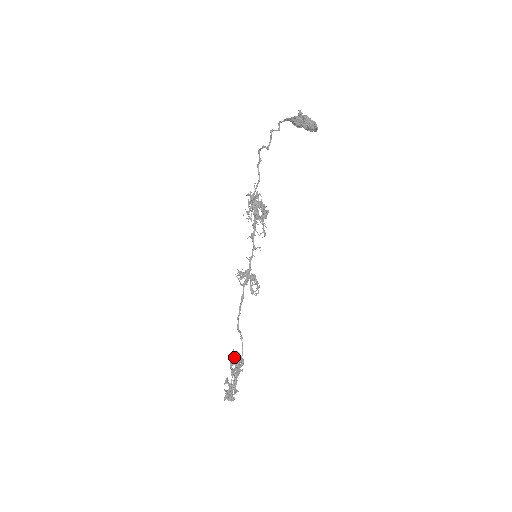
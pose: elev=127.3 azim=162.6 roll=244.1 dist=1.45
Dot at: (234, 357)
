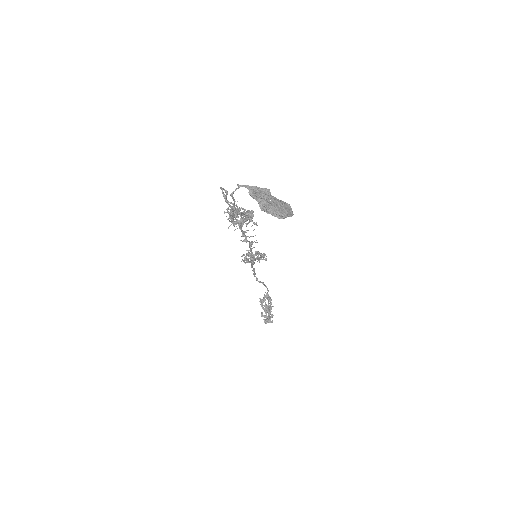
Dot at: occluded
